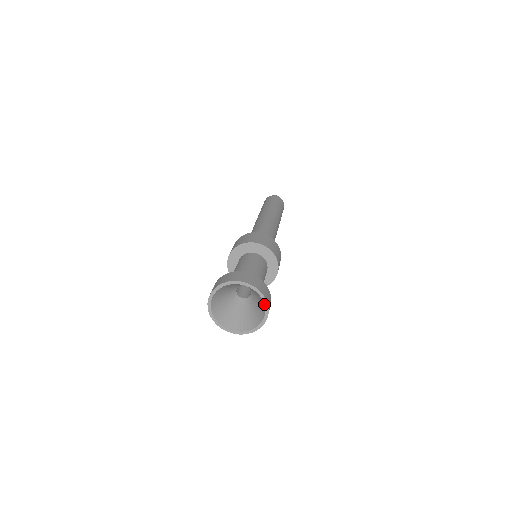
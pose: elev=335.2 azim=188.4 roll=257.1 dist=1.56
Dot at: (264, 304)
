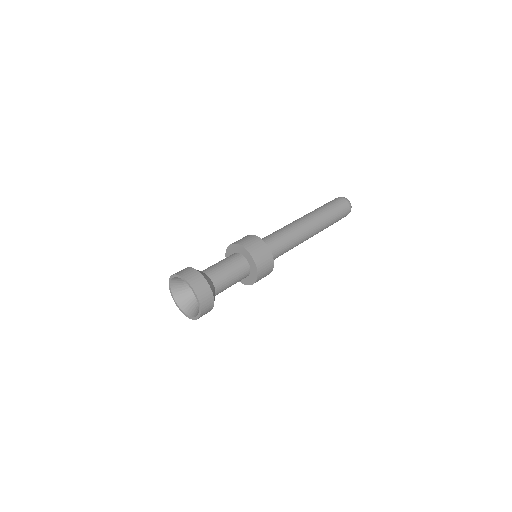
Dot at: (195, 295)
